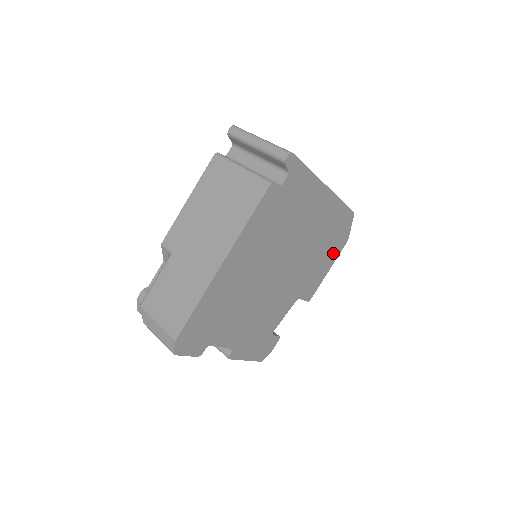
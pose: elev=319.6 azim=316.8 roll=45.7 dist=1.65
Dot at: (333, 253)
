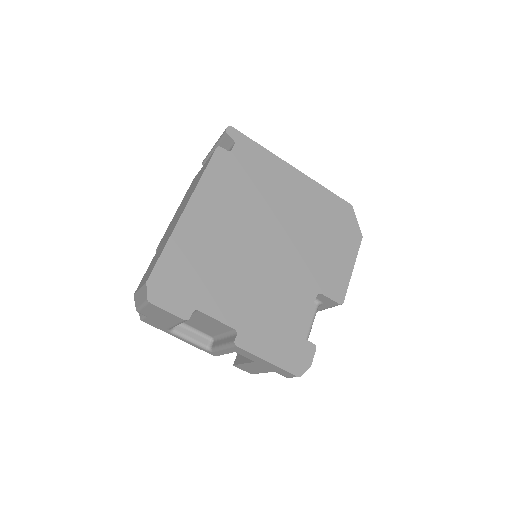
Dot at: (347, 247)
